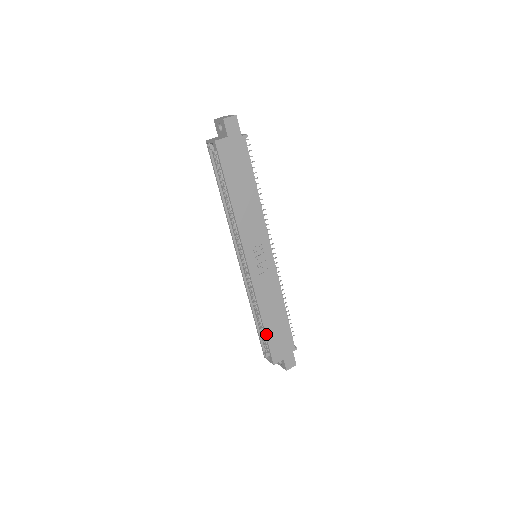
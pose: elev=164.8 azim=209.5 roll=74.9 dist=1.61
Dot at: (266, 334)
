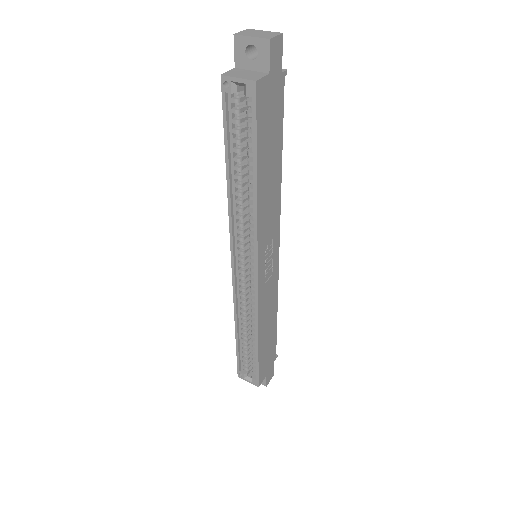
Dot at: (258, 355)
